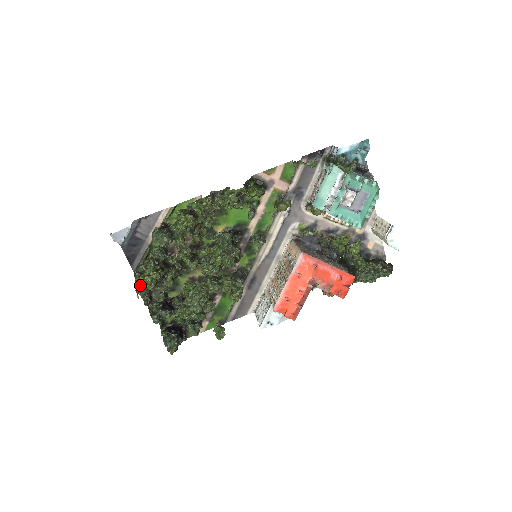
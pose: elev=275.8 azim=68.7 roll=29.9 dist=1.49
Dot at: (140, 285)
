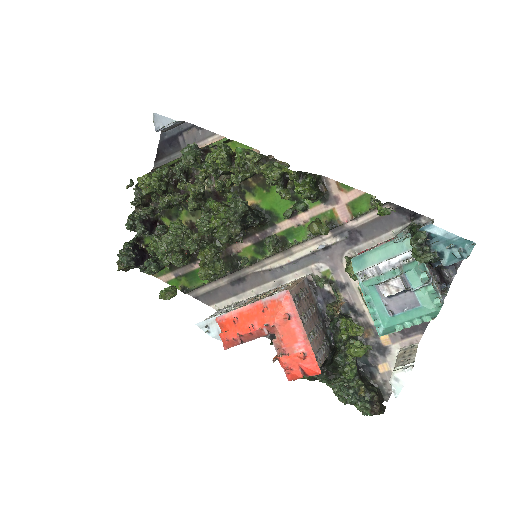
Dot at: (138, 179)
